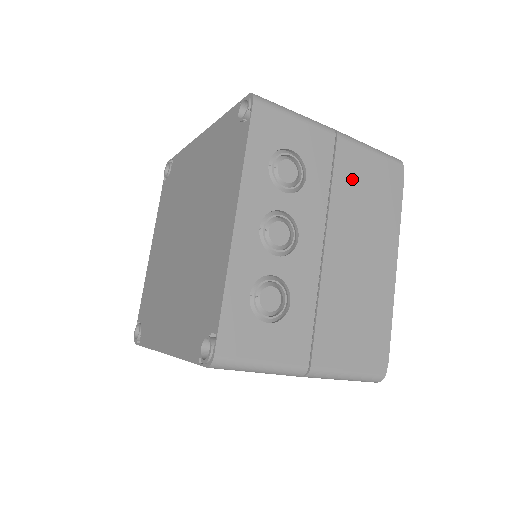
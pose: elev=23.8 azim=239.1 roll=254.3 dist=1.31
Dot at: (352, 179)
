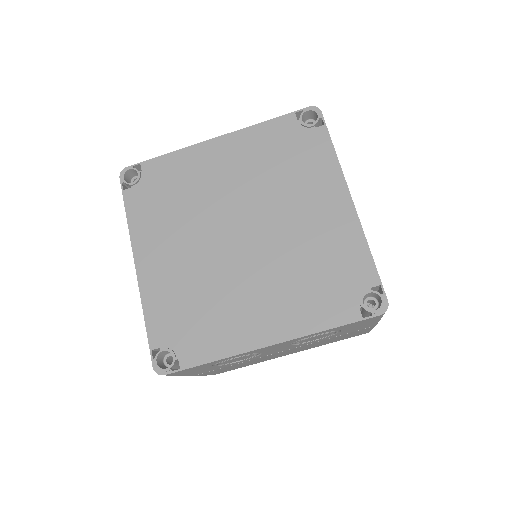
Dot at: occluded
